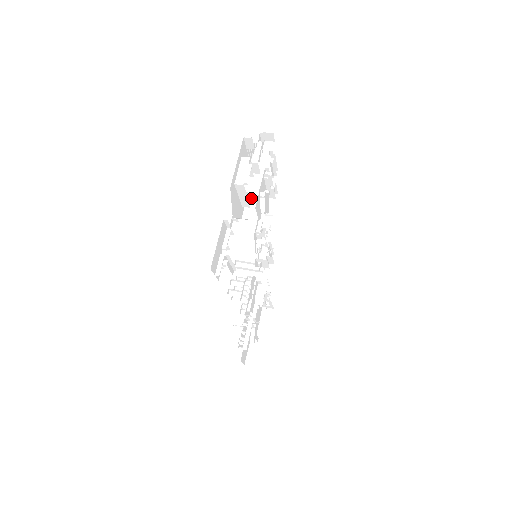
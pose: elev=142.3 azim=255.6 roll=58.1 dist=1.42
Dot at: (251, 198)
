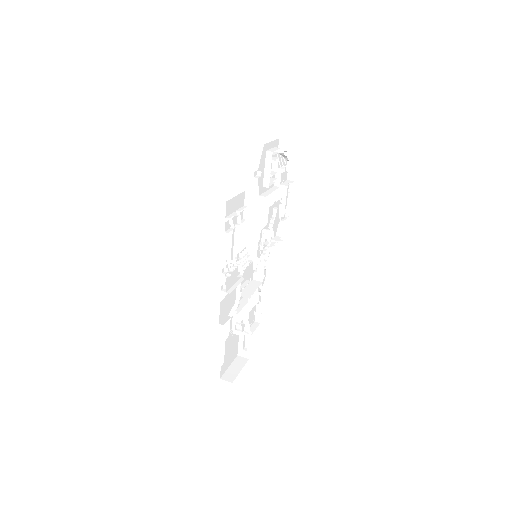
Dot at: (270, 191)
